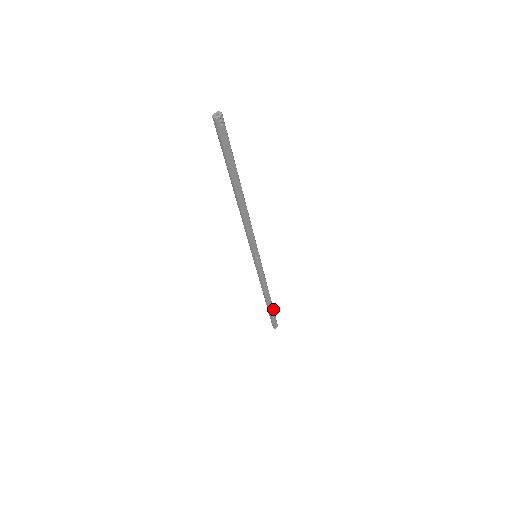
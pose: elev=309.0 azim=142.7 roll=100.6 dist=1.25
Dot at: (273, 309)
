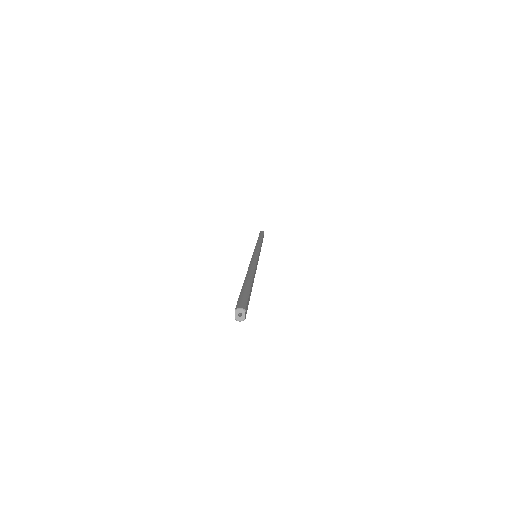
Dot at: occluded
